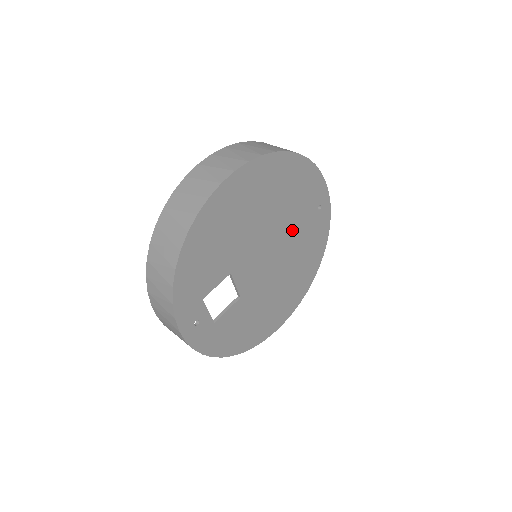
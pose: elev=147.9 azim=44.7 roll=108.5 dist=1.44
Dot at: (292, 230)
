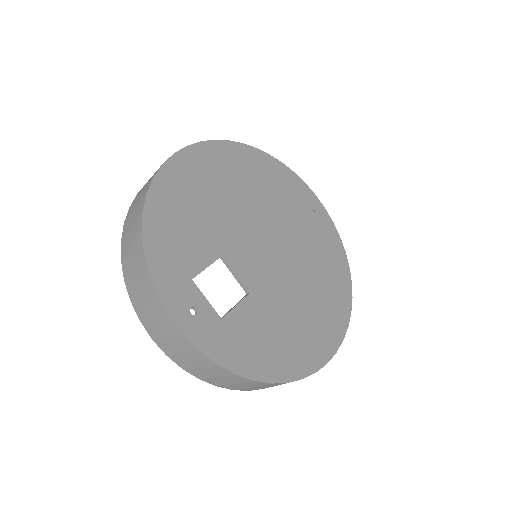
Dot at: (288, 226)
